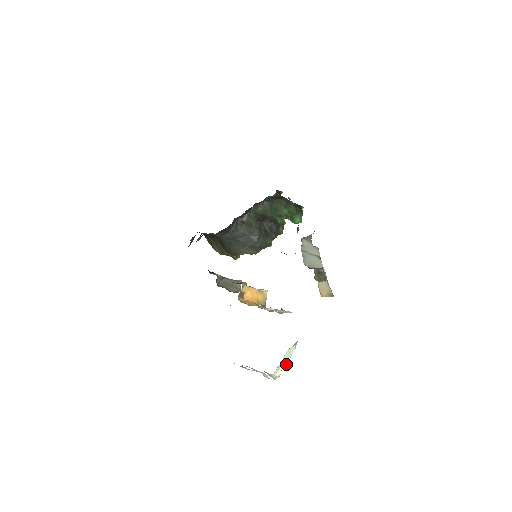
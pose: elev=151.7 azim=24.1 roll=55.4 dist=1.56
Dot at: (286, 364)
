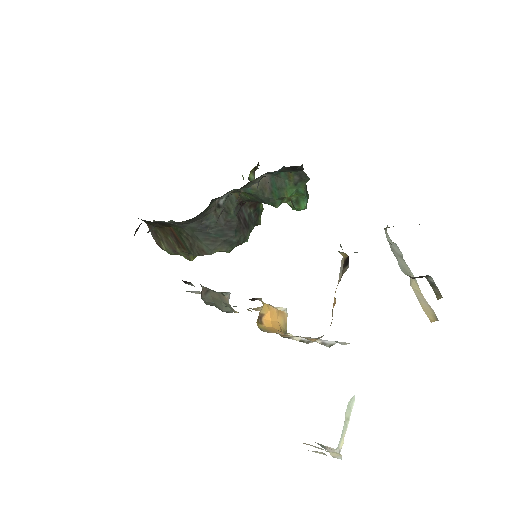
Dot at: (347, 427)
